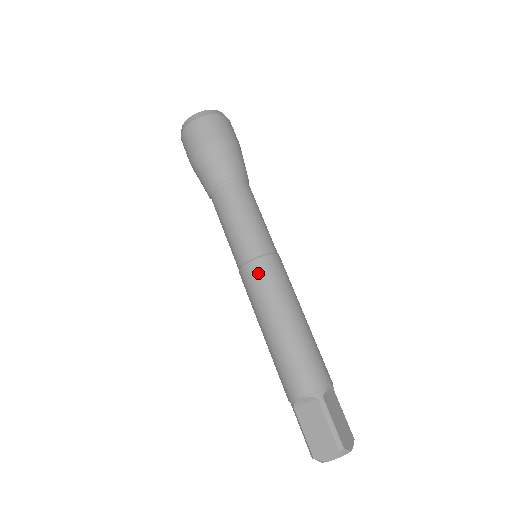
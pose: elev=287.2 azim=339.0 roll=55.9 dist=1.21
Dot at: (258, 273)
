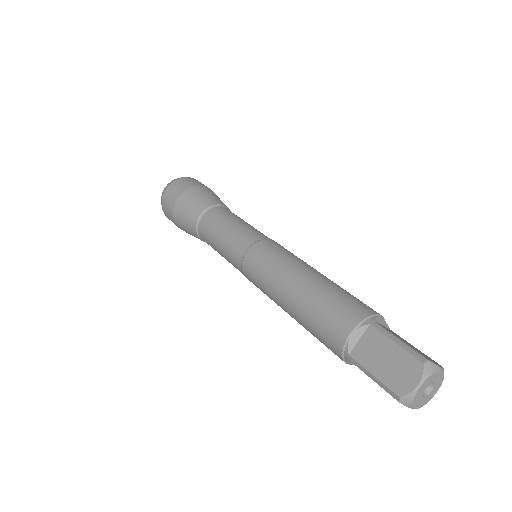
Dot at: (259, 253)
